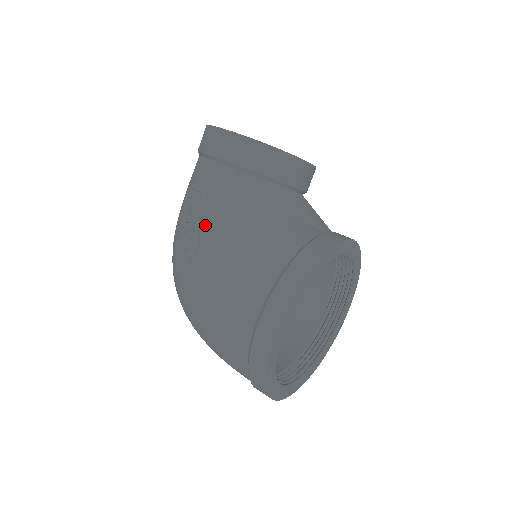
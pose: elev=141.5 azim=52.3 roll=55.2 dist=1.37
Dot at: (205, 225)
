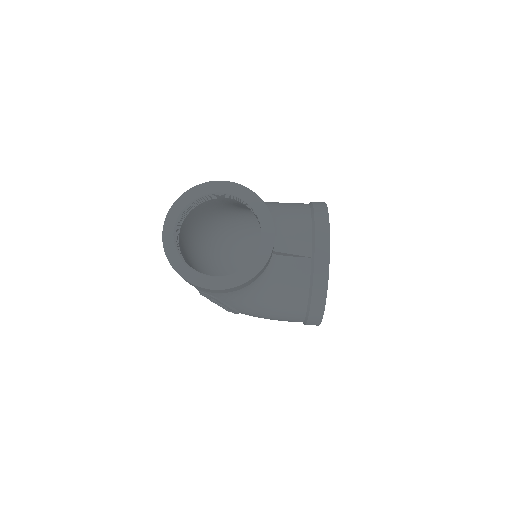
Dot at: (233, 306)
